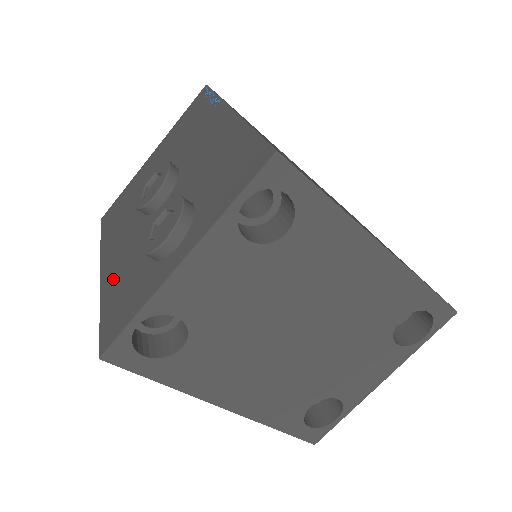
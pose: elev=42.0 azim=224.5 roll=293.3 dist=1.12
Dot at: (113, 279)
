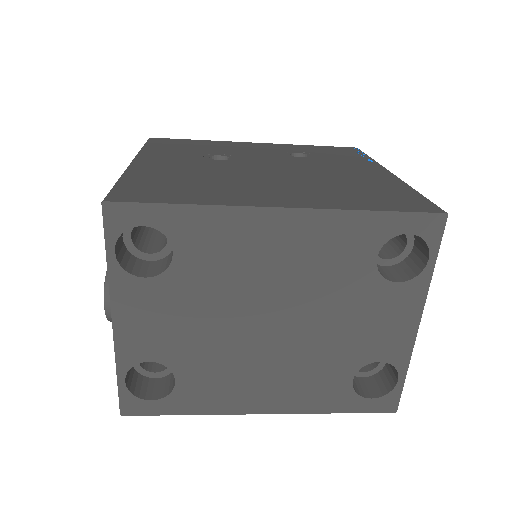
Dot at: occluded
